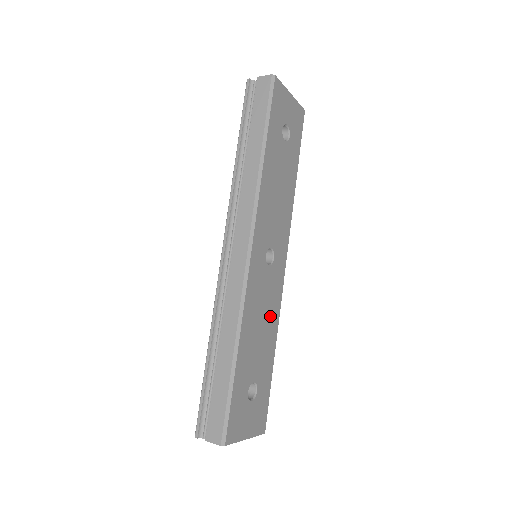
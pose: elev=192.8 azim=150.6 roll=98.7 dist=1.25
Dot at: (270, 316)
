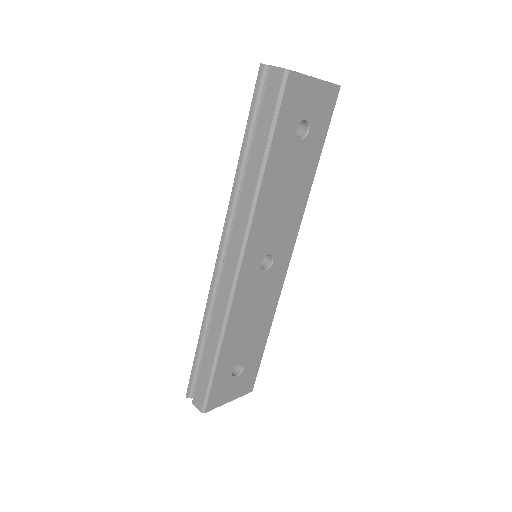
Dot at: (264, 310)
